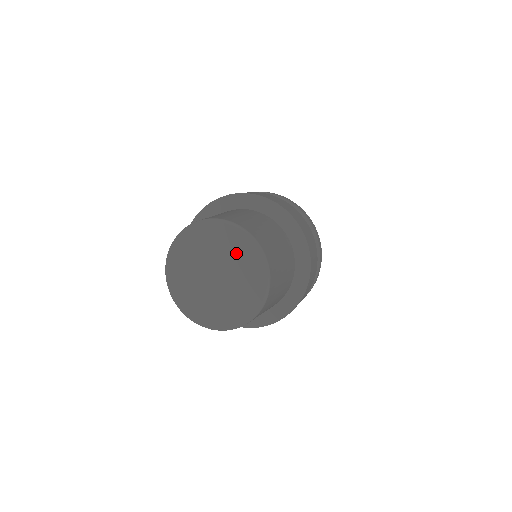
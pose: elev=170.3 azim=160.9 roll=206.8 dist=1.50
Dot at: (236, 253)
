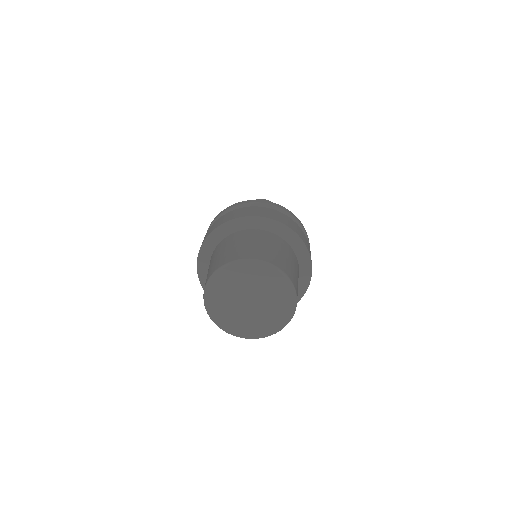
Dot at: (244, 278)
